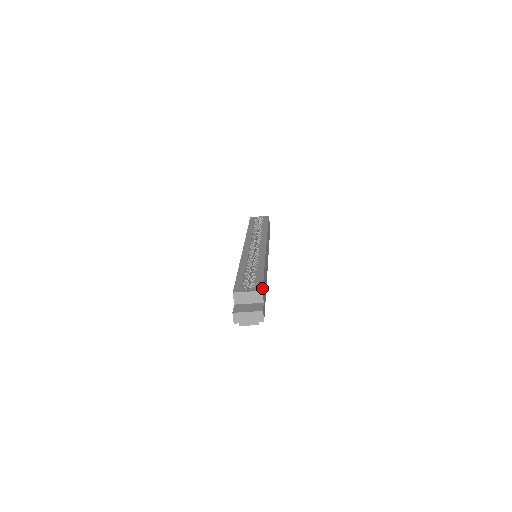
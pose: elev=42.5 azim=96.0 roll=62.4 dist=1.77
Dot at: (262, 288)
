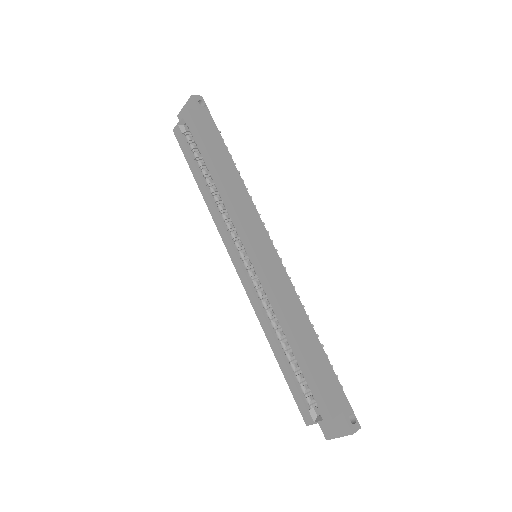
Dot at: (328, 413)
